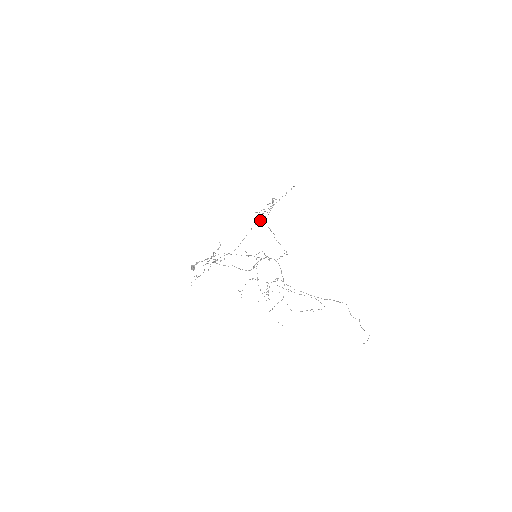
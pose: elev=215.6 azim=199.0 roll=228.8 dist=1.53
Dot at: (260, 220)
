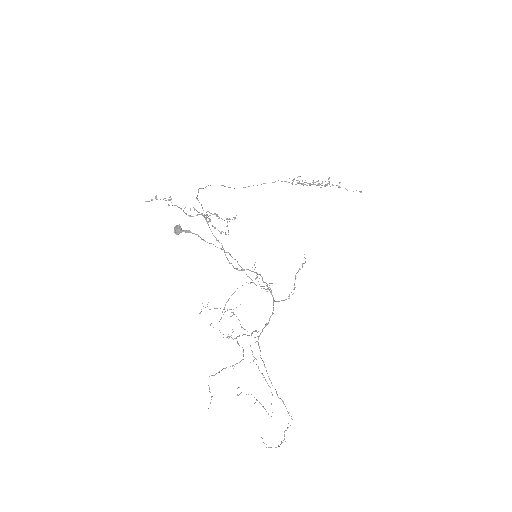
Dot at: (292, 183)
